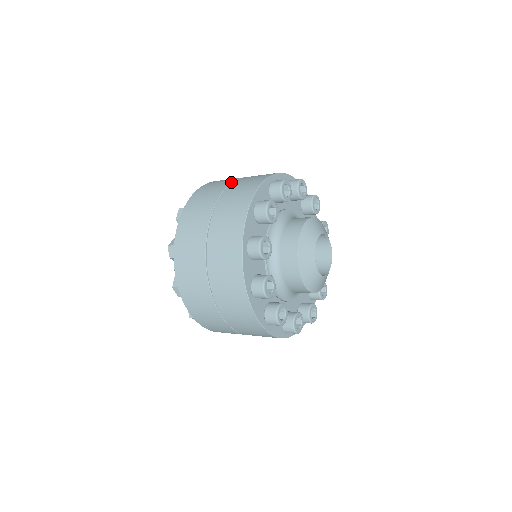
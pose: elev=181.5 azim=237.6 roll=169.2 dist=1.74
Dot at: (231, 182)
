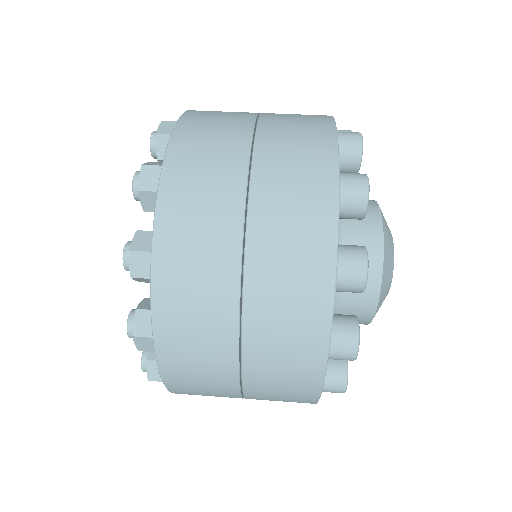
Dot at: (238, 280)
